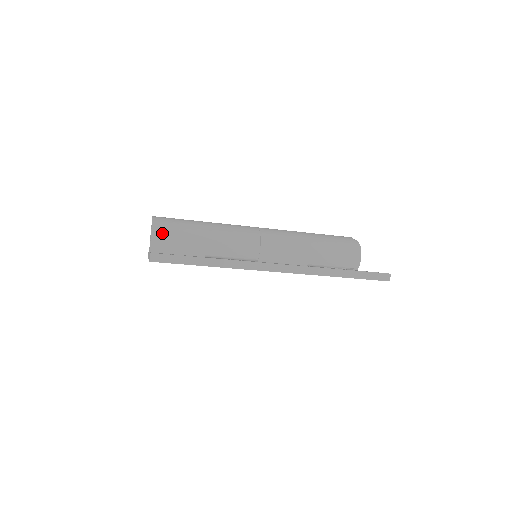
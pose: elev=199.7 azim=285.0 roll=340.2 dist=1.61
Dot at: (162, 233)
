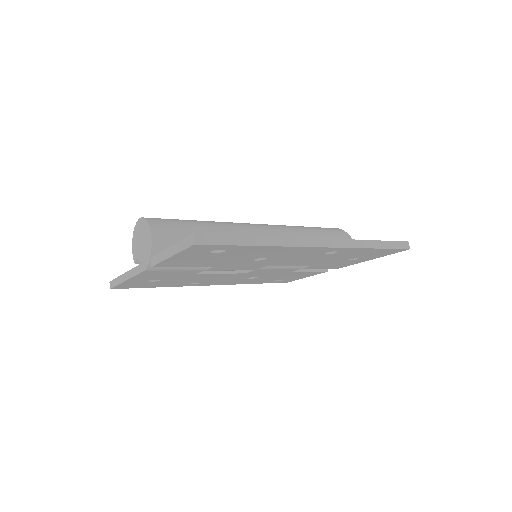
Dot at: (163, 232)
